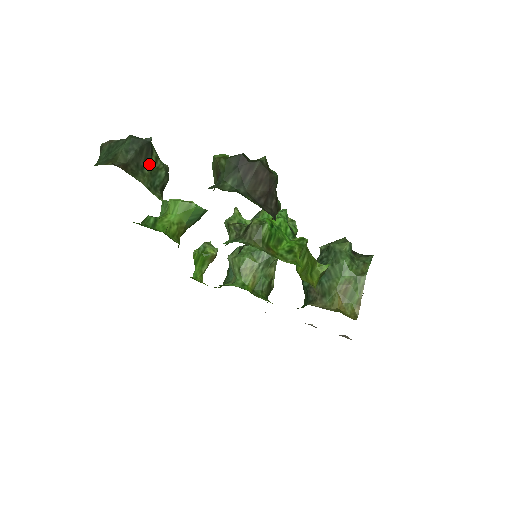
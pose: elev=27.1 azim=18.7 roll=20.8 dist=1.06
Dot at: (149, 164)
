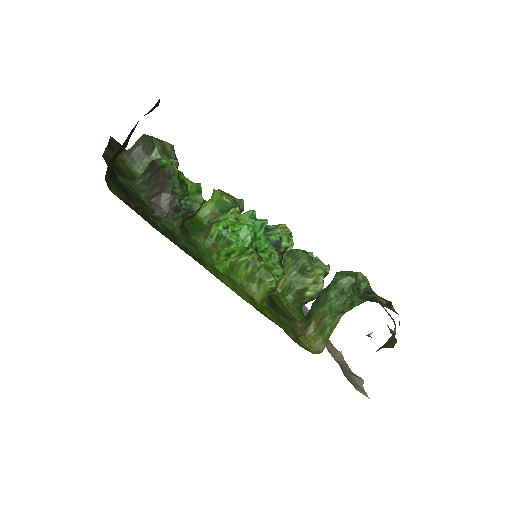
Dot at: (149, 157)
